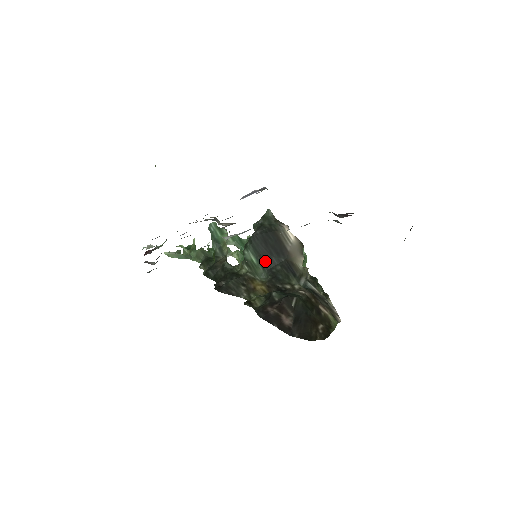
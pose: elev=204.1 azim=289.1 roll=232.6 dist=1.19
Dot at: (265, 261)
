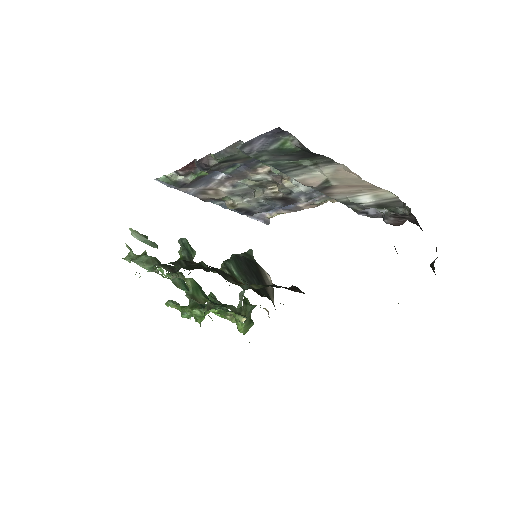
Dot at: (247, 277)
